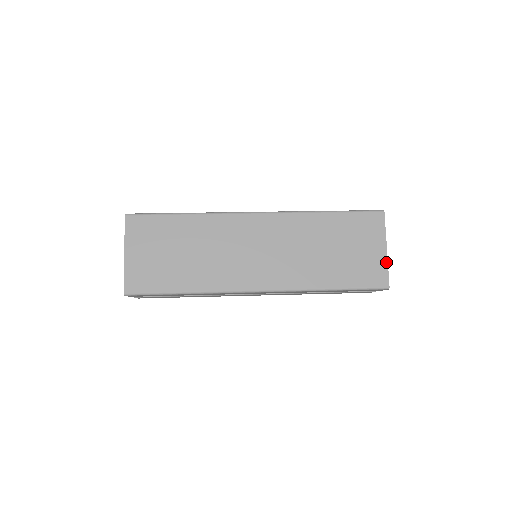
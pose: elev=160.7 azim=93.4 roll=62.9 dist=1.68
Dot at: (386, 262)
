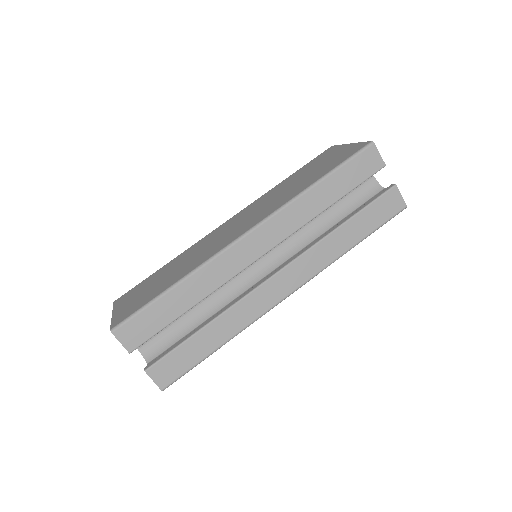
Dot at: occluded
